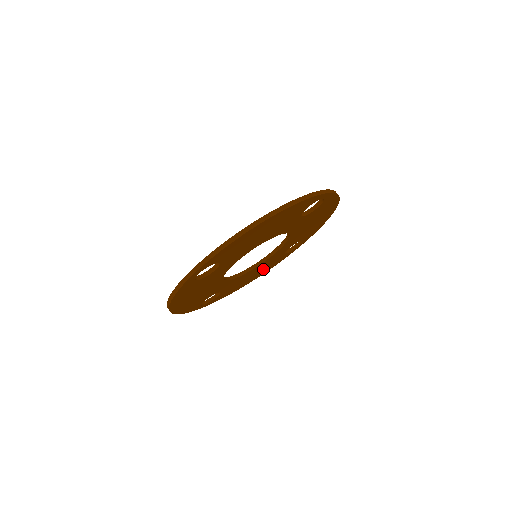
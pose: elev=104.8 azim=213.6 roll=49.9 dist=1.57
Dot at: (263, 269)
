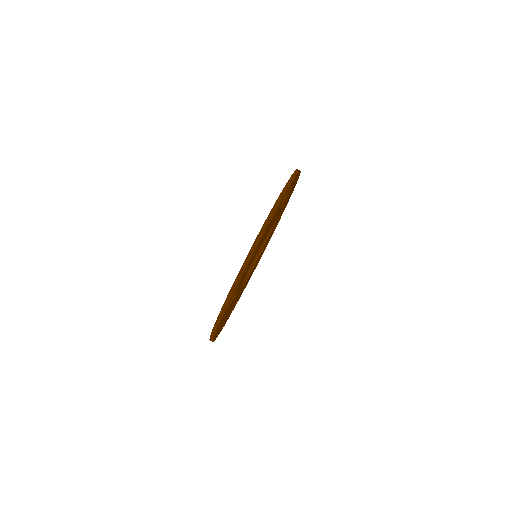
Dot at: occluded
